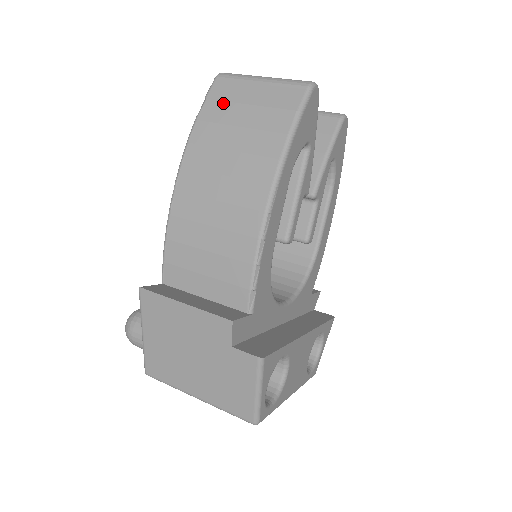
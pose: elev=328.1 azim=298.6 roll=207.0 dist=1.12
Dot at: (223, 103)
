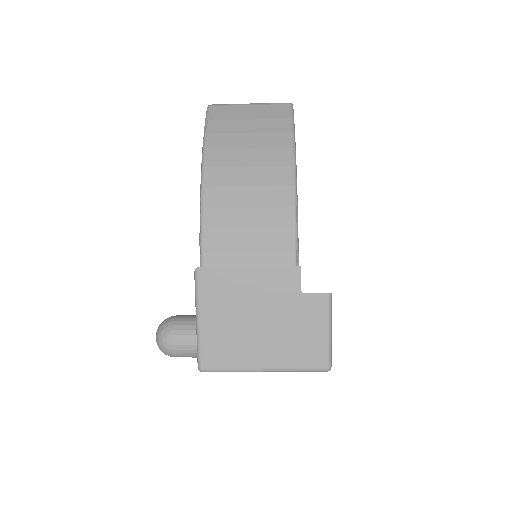
Dot at: (226, 120)
